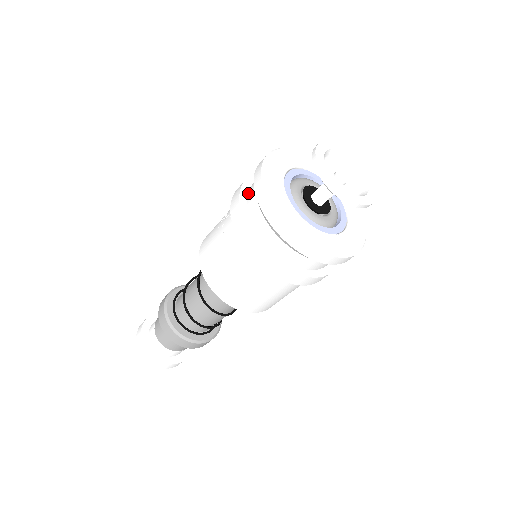
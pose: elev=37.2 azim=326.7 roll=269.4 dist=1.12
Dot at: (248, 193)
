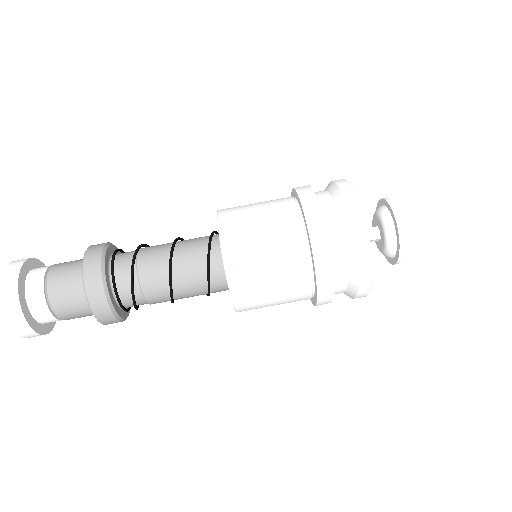
Dot at: occluded
